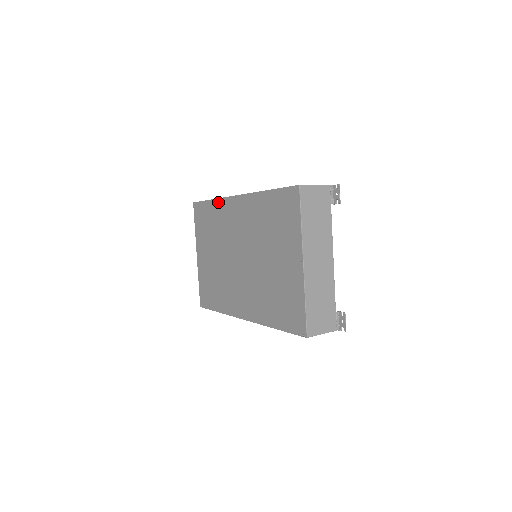
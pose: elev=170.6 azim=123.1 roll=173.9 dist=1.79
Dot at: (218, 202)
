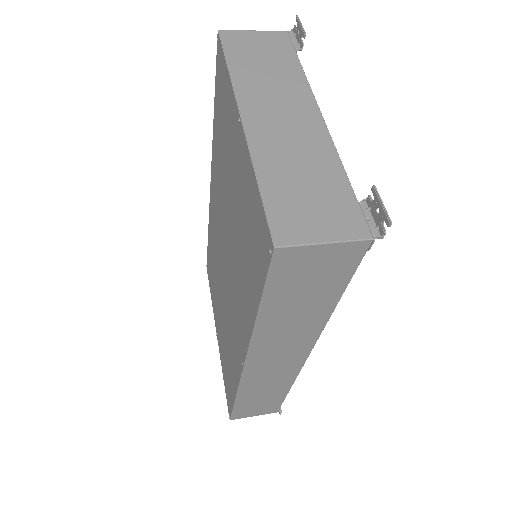
Dot at: (209, 223)
